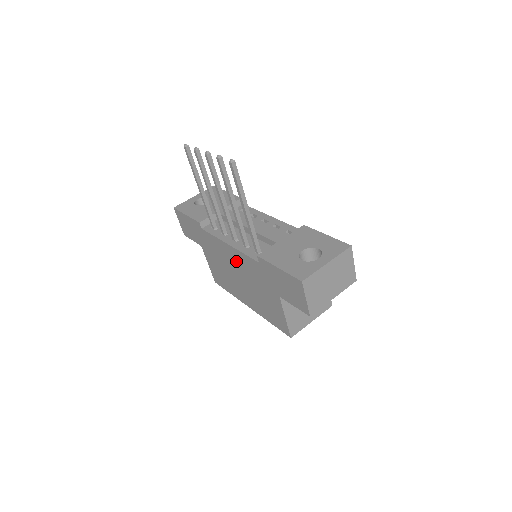
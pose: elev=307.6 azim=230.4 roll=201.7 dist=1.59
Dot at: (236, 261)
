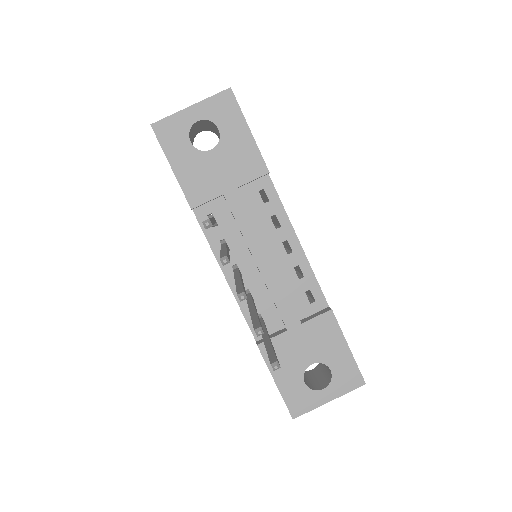
Dot at: occluded
